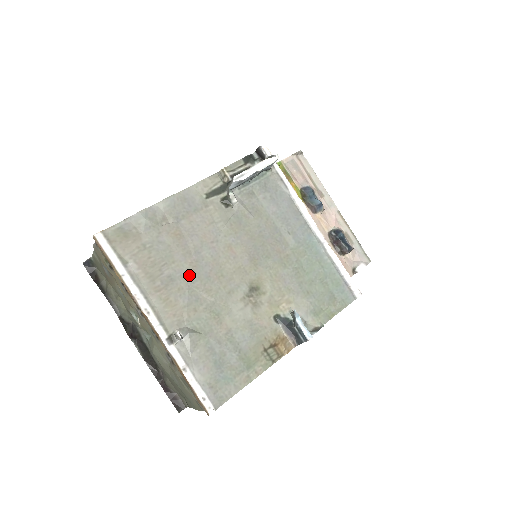
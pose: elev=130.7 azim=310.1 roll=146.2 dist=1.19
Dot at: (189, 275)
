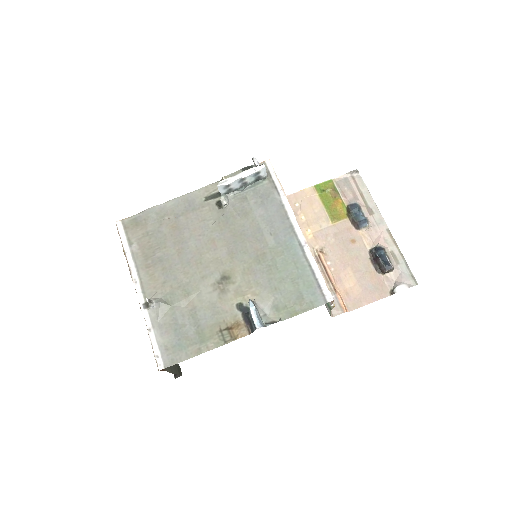
Dot at: (174, 259)
